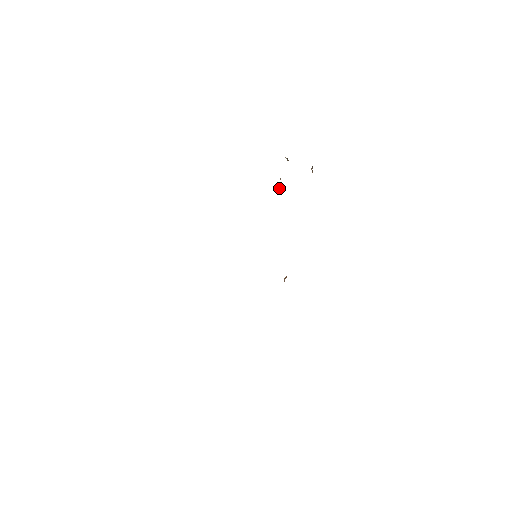
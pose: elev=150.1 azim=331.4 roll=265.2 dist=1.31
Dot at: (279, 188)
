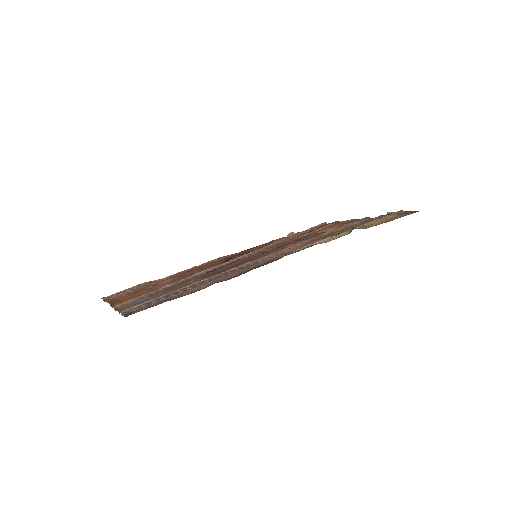
Dot at: occluded
